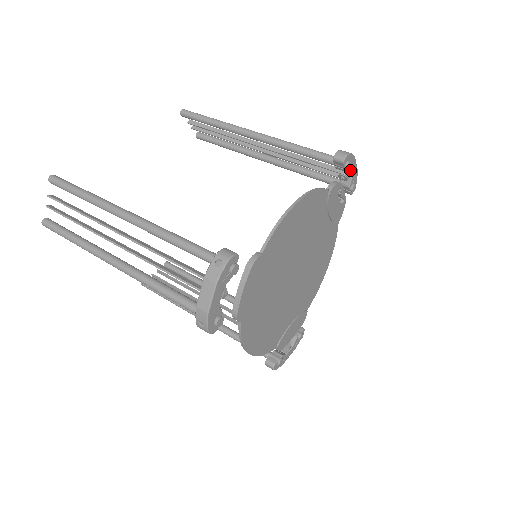
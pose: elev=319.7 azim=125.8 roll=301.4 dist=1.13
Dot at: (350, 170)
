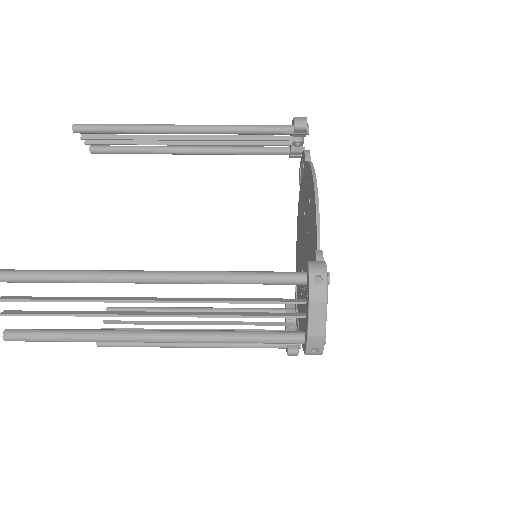
Dot at: occluded
